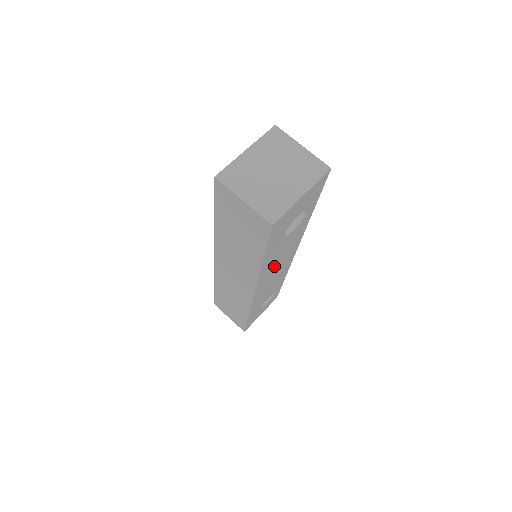
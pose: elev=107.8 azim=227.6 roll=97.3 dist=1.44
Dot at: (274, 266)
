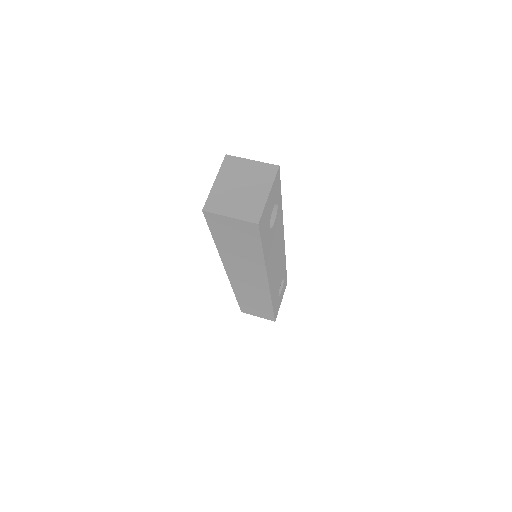
Dot at: (273, 256)
